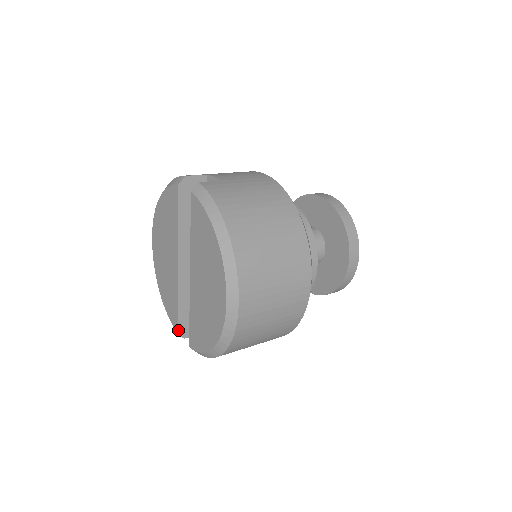
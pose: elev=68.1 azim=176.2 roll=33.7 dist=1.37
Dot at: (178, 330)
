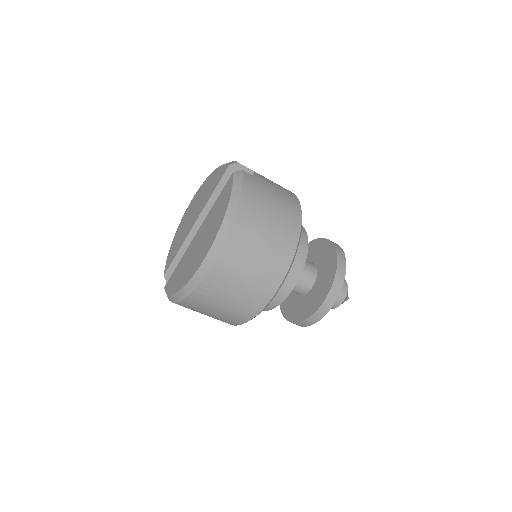
Dot at: (166, 272)
